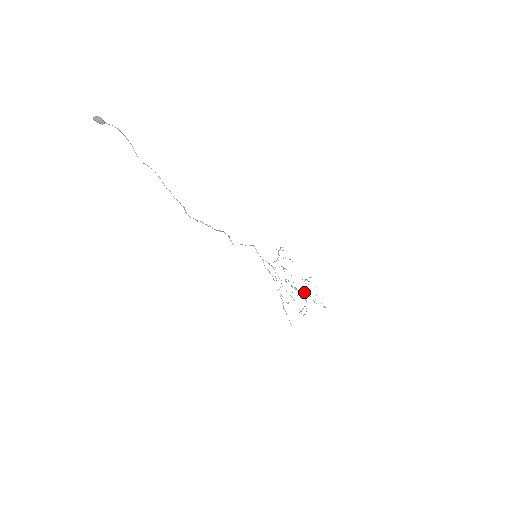
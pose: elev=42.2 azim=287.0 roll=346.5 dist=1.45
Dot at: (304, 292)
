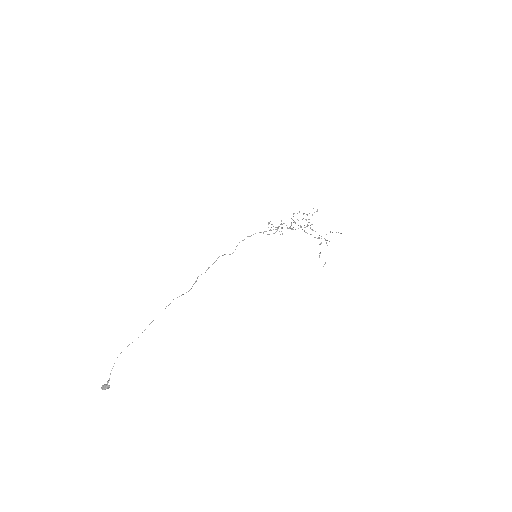
Dot at: occluded
